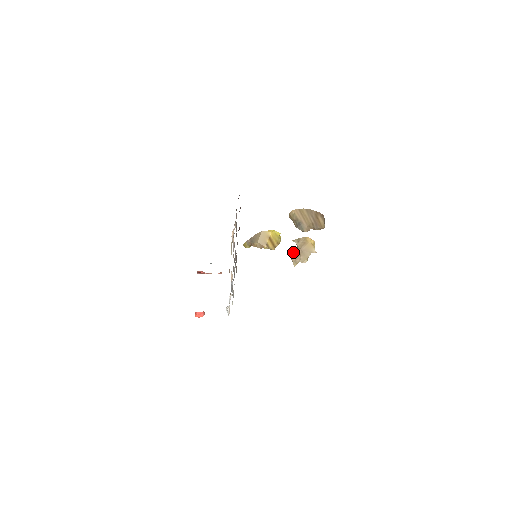
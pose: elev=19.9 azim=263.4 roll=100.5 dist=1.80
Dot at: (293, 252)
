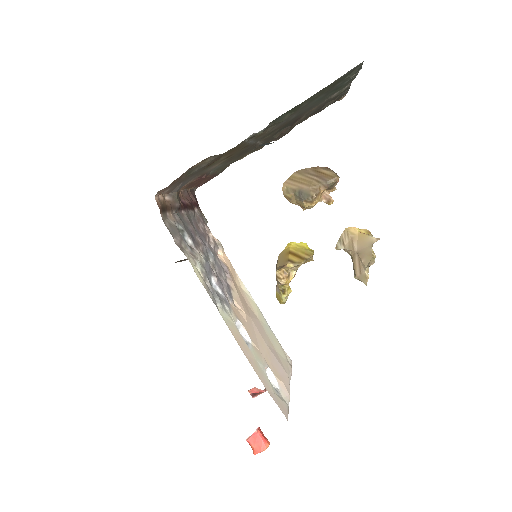
Dot at: occluded
